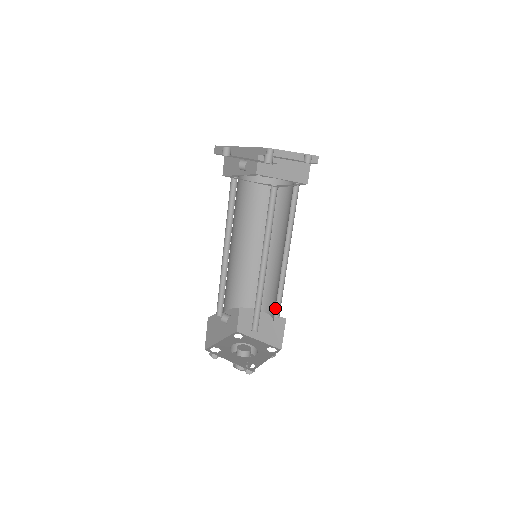
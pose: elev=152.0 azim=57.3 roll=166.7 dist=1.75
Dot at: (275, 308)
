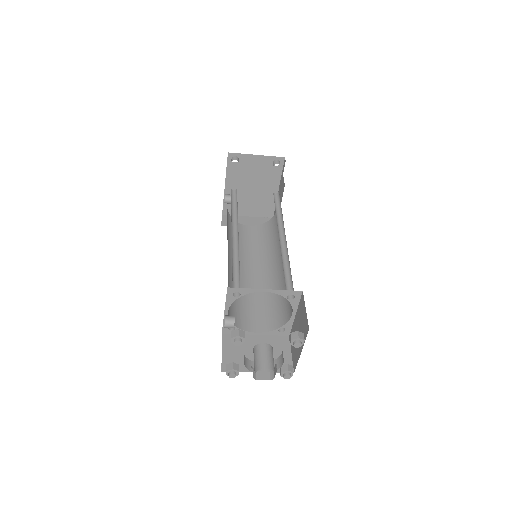
Dot at: (277, 320)
